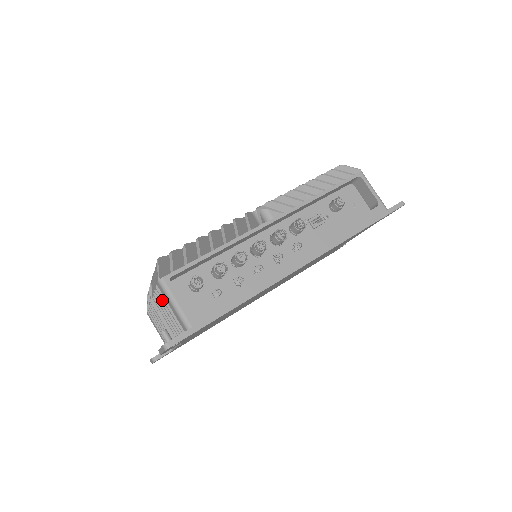
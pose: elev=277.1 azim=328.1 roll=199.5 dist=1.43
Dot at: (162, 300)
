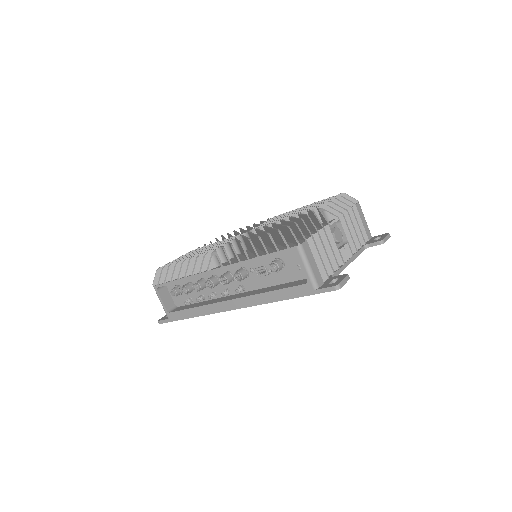
Dot at: occluded
